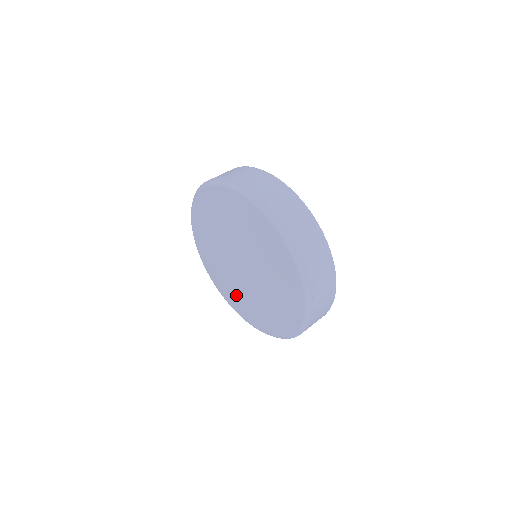
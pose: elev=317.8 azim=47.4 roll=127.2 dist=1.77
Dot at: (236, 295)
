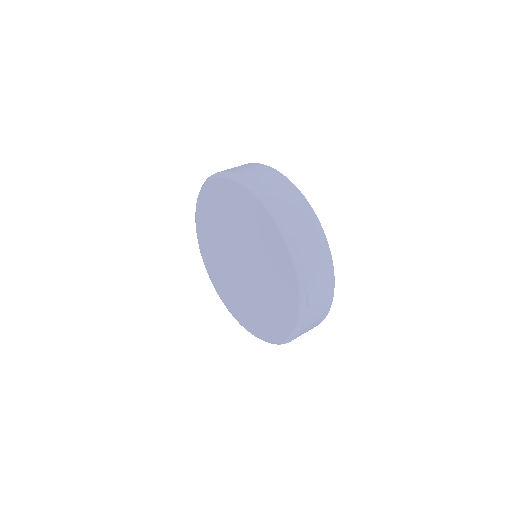
Dot at: (262, 310)
